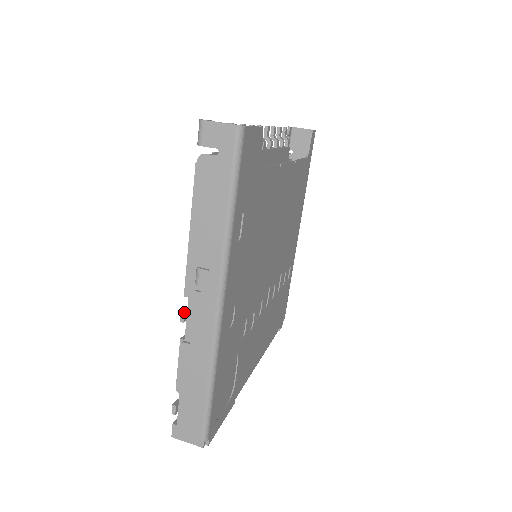
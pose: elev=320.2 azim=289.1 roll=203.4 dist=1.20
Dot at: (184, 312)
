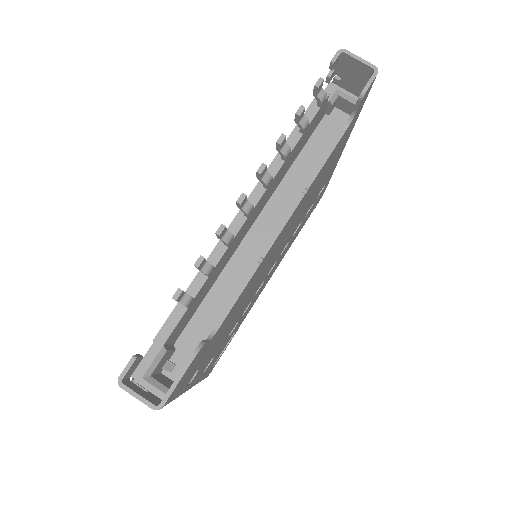
Dot at: occluded
